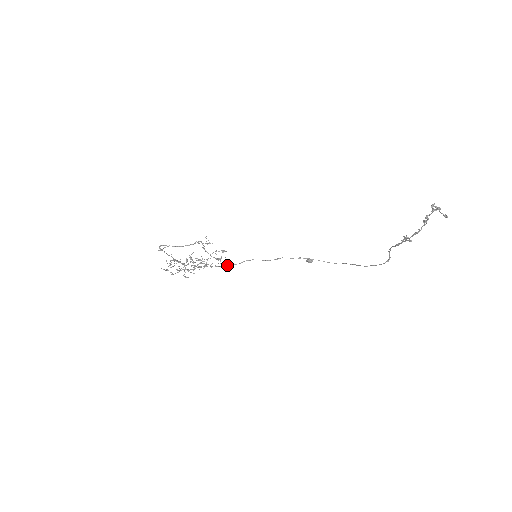
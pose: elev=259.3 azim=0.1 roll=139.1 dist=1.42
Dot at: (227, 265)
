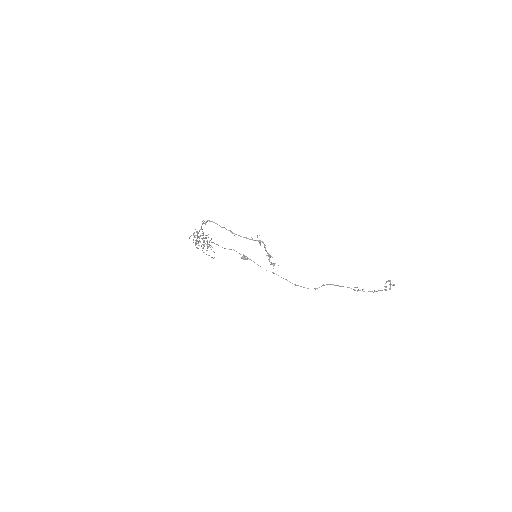
Dot at: occluded
